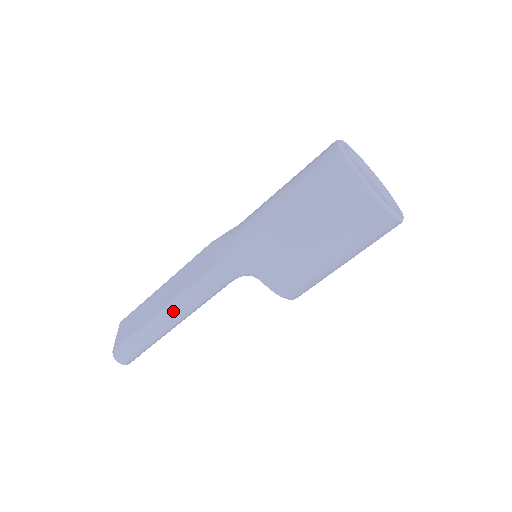
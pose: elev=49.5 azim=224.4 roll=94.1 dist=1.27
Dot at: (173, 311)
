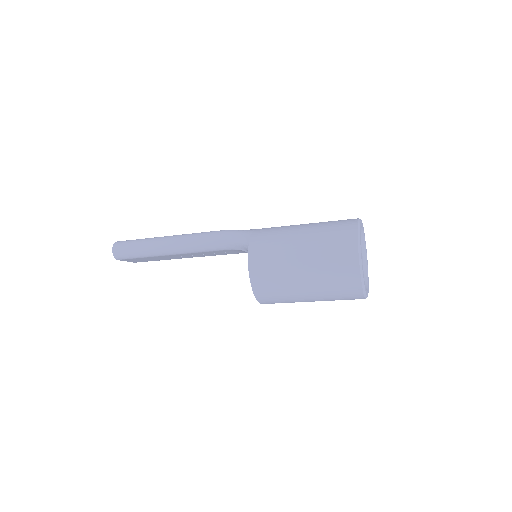
Dot at: (180, 237)
